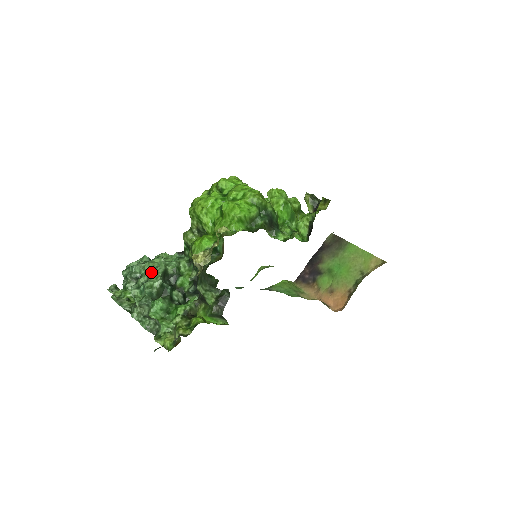
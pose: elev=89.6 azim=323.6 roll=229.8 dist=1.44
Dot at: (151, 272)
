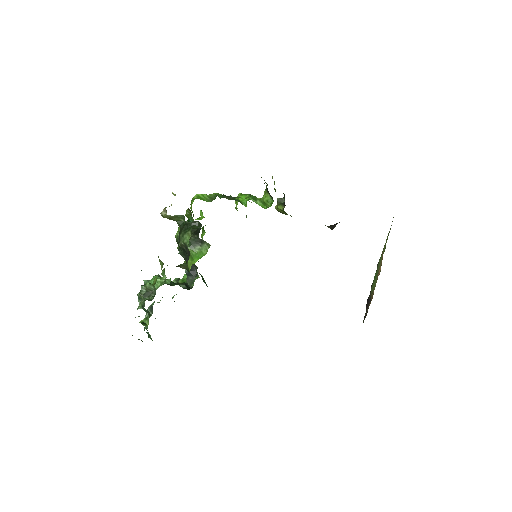
Dot at: occluded
